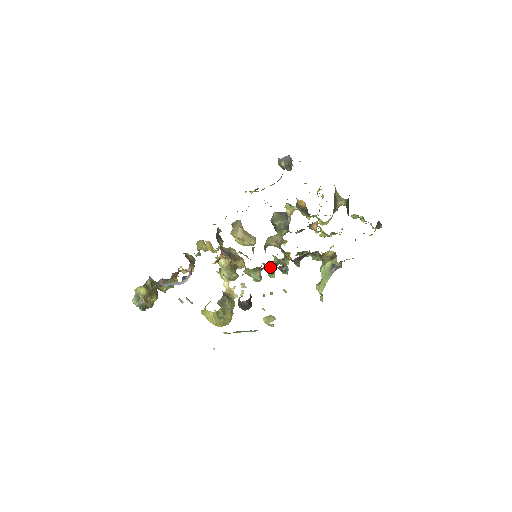
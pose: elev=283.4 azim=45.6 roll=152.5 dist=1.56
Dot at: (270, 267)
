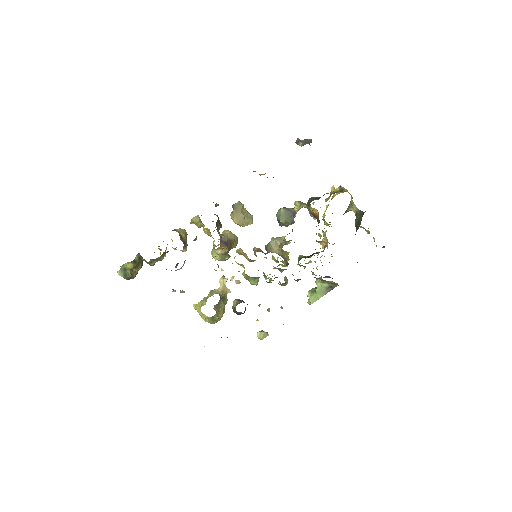
Dot at: occluded
